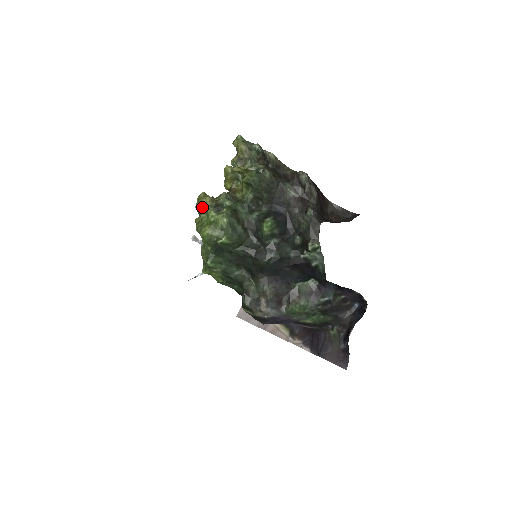
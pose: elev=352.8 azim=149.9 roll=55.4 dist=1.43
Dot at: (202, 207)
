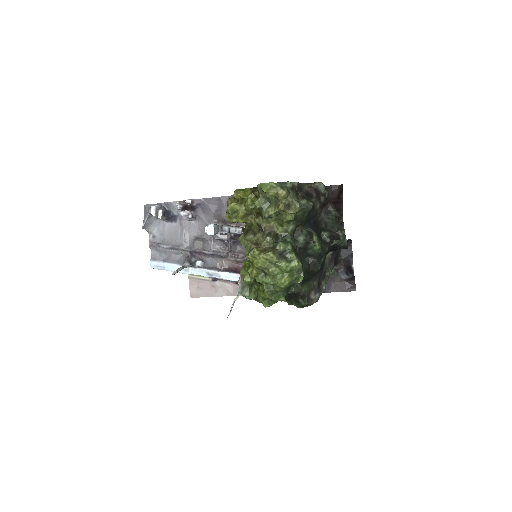
Dot at: (267, 263)
